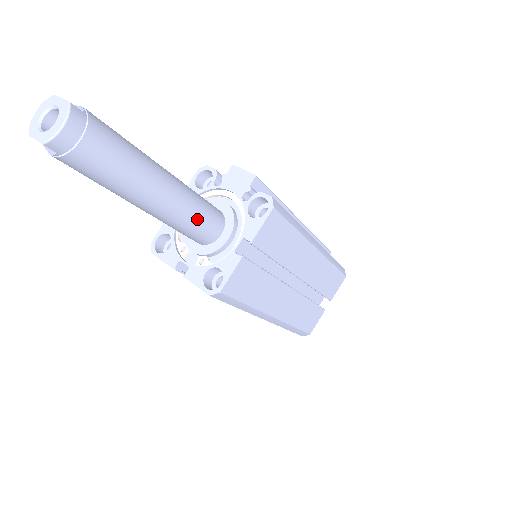
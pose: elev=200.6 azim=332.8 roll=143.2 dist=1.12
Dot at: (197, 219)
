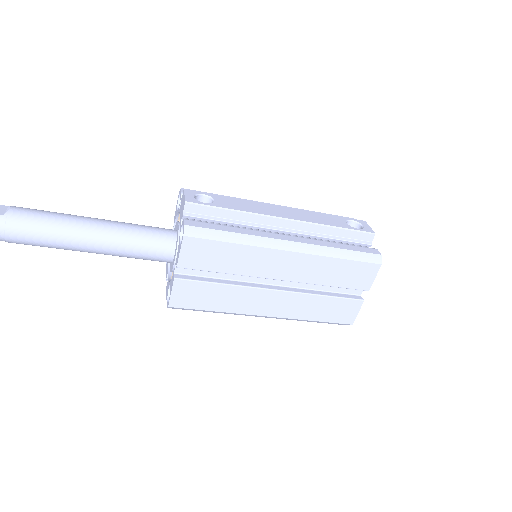
Dot at: (138, 251)
